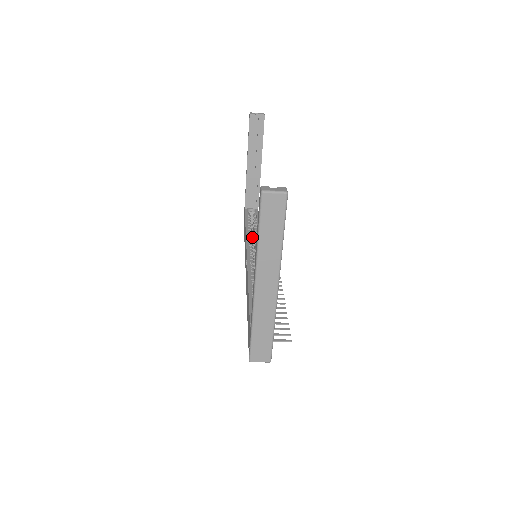
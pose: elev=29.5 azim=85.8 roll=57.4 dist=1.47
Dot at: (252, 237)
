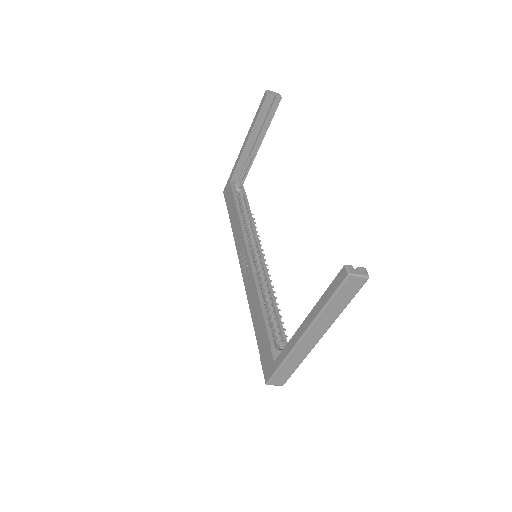
Dot at: occluded
